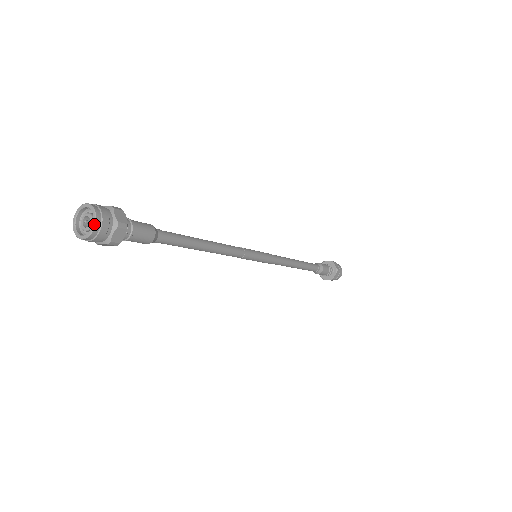
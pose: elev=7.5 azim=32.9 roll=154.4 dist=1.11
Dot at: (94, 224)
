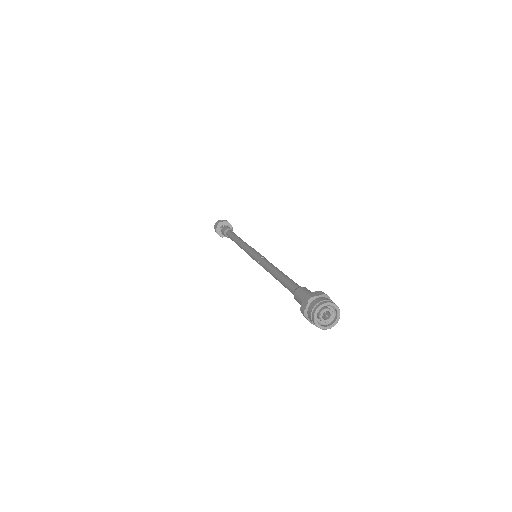
Dot at: occluded
